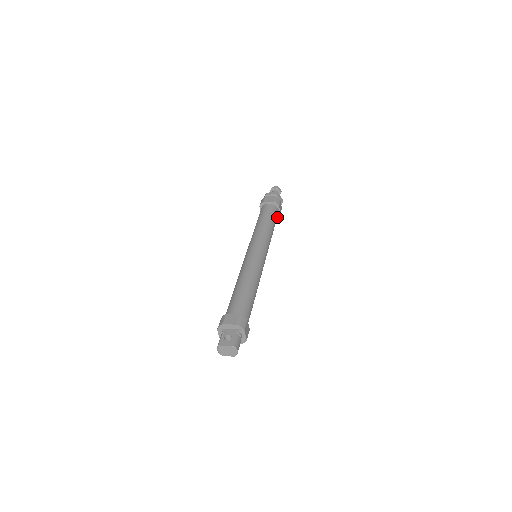
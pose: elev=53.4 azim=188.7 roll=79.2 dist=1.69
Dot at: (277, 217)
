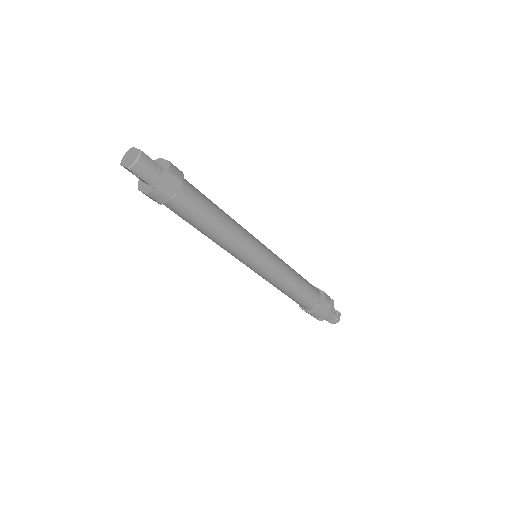
Dot at: (311, 312)
